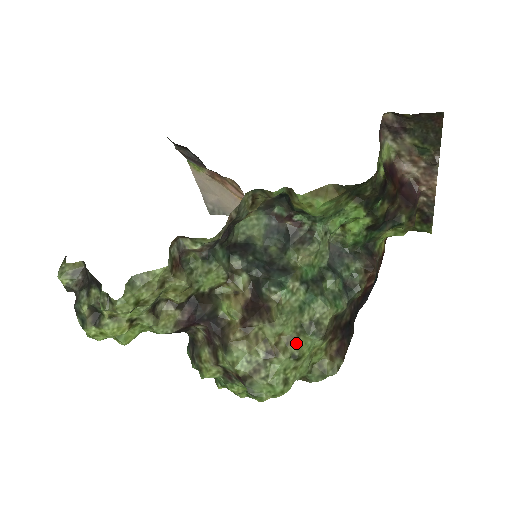
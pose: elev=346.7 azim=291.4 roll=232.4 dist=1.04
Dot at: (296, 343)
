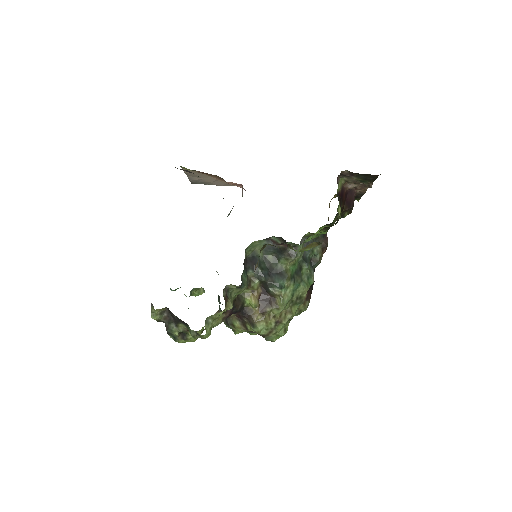
Dot at: (291, 313)
